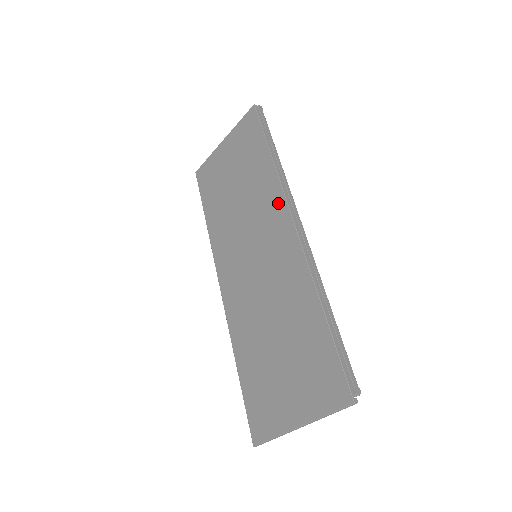
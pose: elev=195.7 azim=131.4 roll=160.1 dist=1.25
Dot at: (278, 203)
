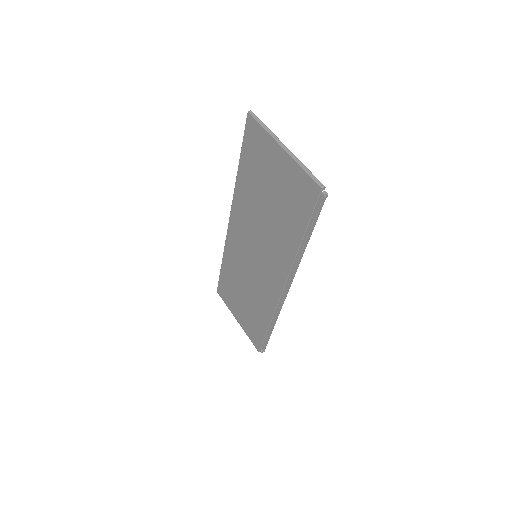
Dot at: (283, 269)
